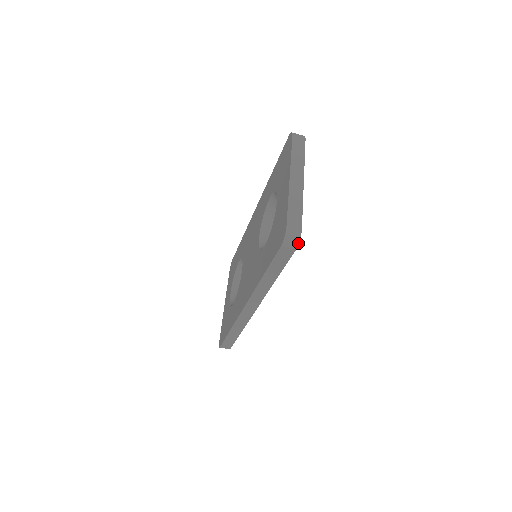
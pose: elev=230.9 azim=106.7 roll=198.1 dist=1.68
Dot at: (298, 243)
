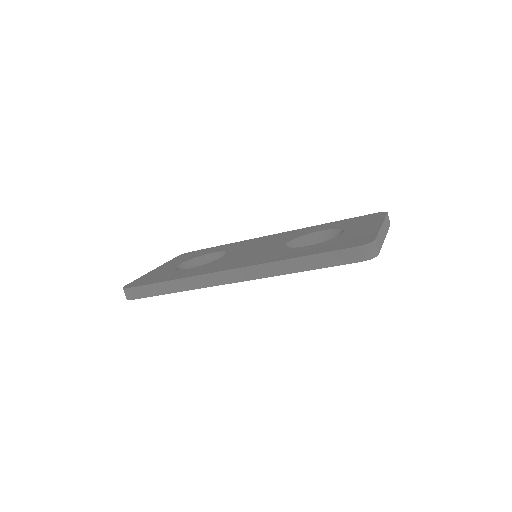
Dot at: (370, 259)
